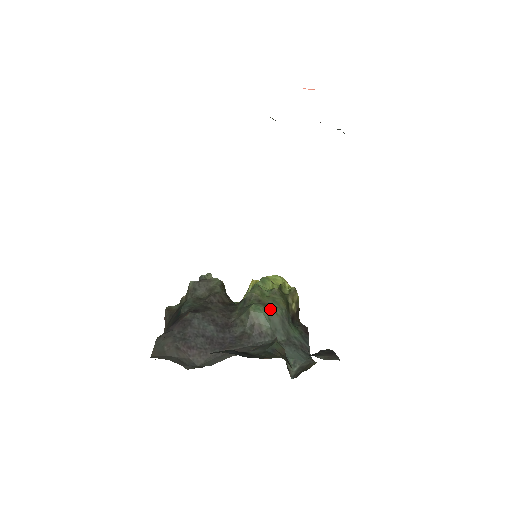
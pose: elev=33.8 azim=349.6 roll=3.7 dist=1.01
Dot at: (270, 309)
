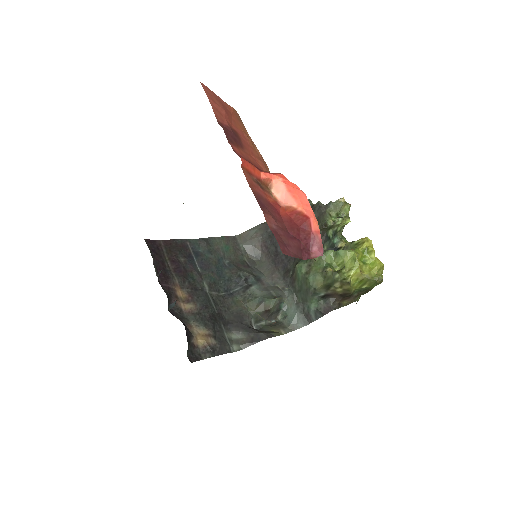
Dot at: (305, 278)
